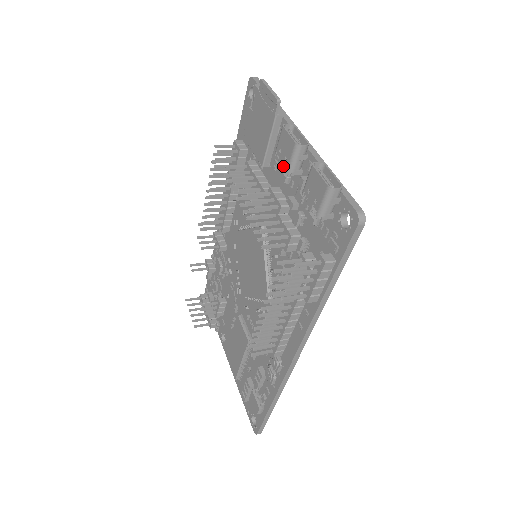
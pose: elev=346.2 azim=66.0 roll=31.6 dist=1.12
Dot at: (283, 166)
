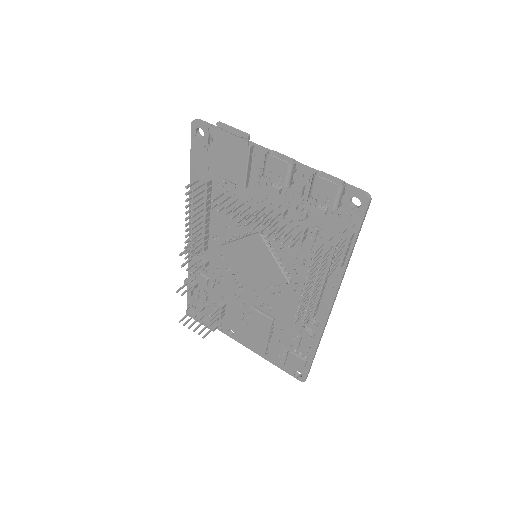
Dot at: (278, 183)
